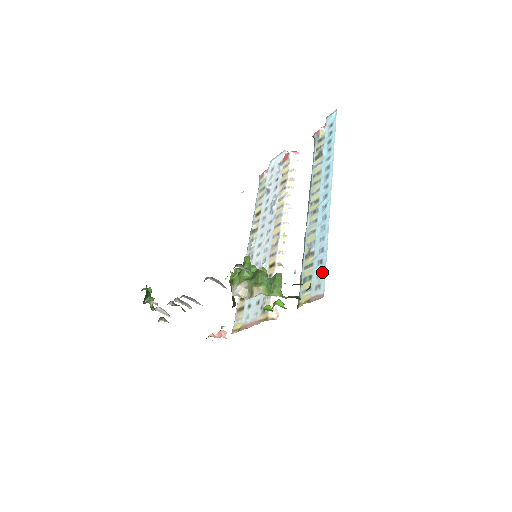
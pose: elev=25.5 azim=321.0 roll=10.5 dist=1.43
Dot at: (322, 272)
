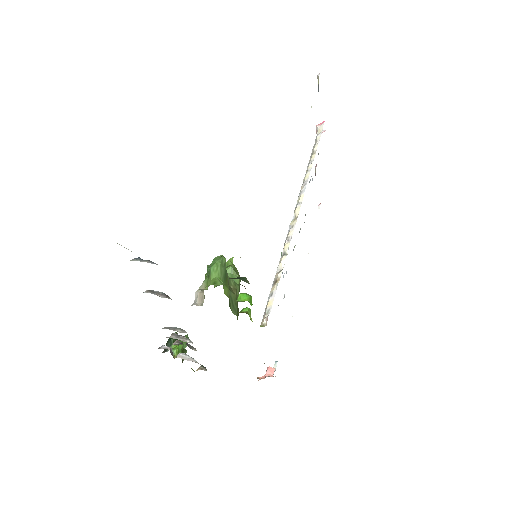
Dot at: occluded
